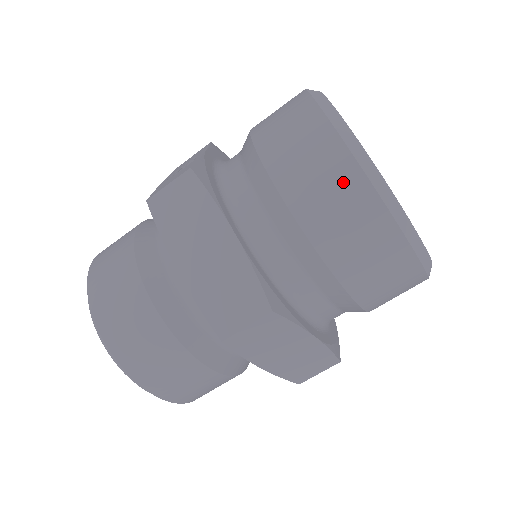
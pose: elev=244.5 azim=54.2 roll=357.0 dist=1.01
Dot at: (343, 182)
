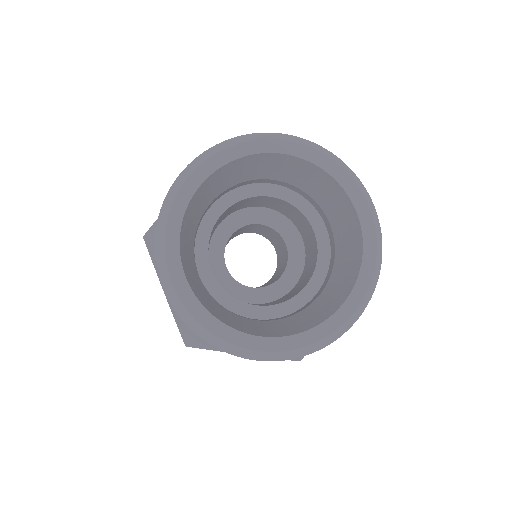
Dot at: occluded
